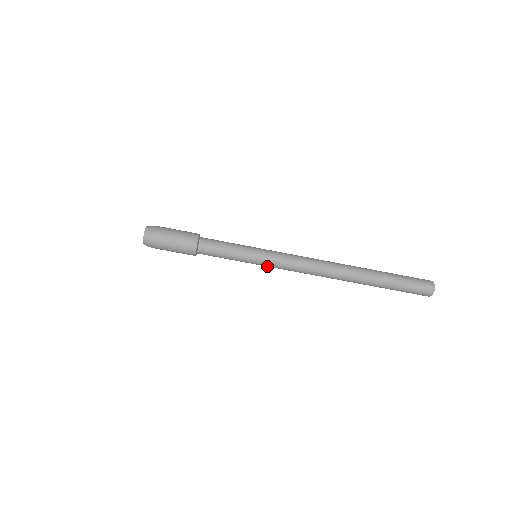
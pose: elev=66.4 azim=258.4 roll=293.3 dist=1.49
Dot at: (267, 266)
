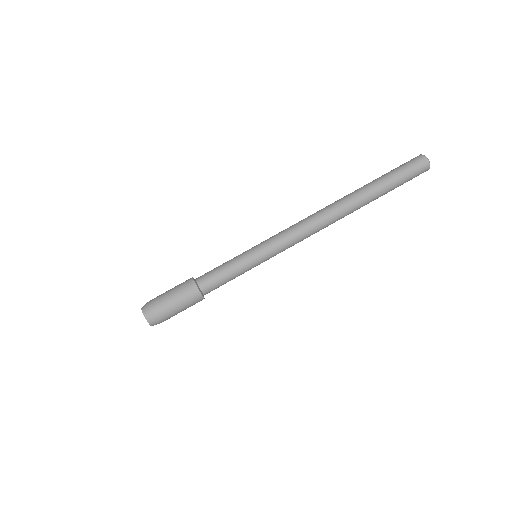
Dot at: (272, 255)
